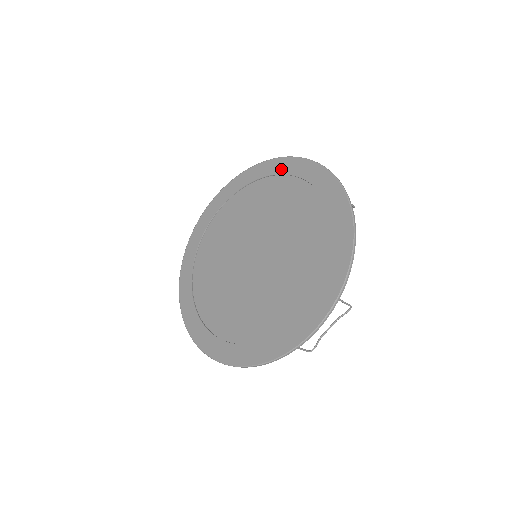
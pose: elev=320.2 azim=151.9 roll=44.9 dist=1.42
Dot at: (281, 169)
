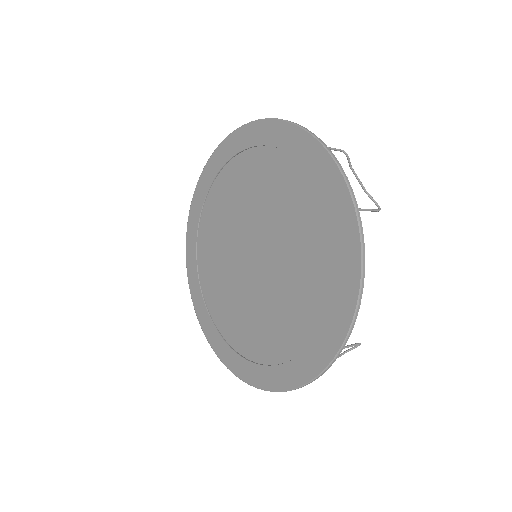
Dot at: (284, 142)
